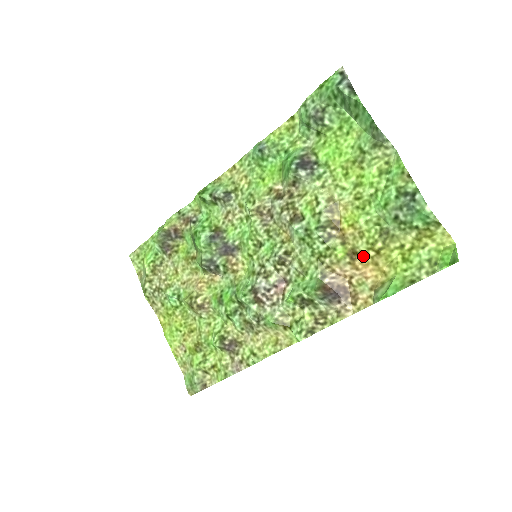
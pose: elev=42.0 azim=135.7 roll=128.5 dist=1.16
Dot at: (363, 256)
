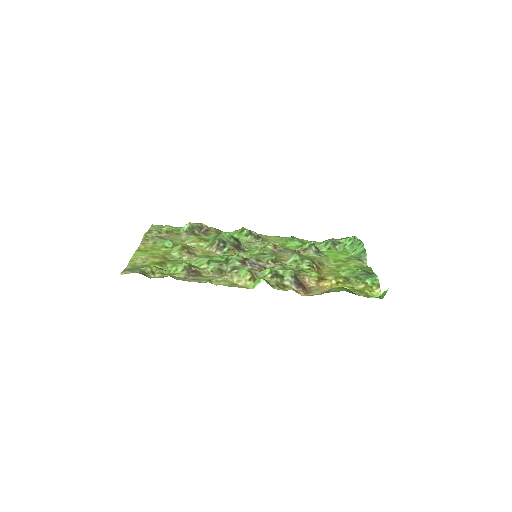
Dot at: (327, 281)
